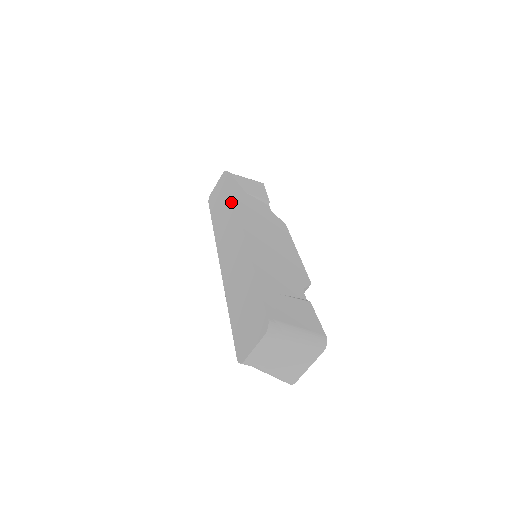
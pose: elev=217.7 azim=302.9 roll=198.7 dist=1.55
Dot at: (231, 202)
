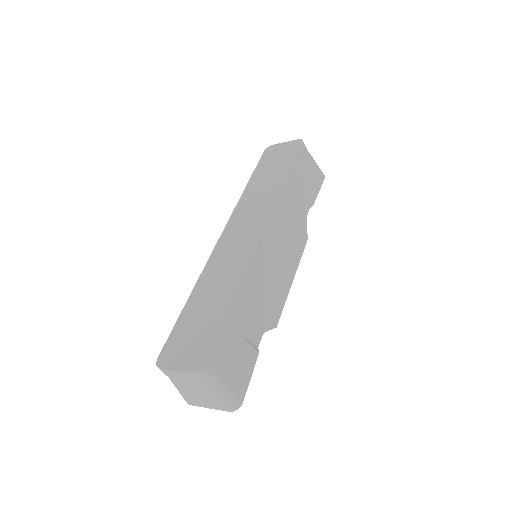
Dot at: (278, 186)
